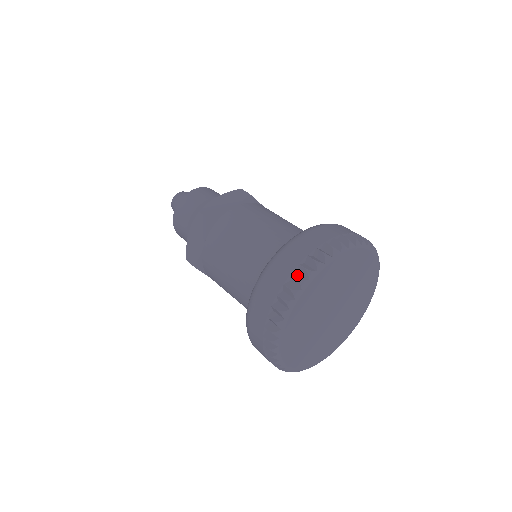
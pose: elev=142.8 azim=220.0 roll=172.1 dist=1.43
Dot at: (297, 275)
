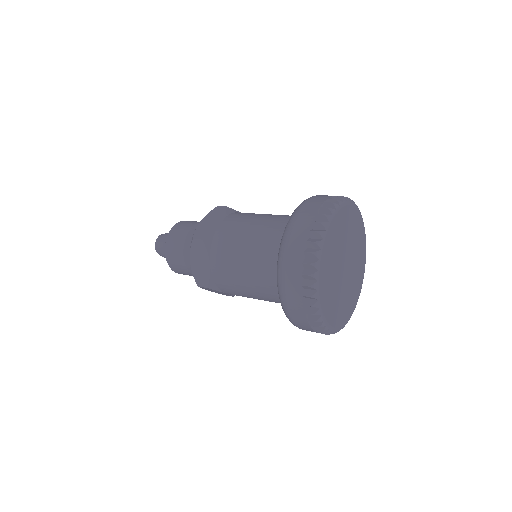
Dot at: (337, 198)
